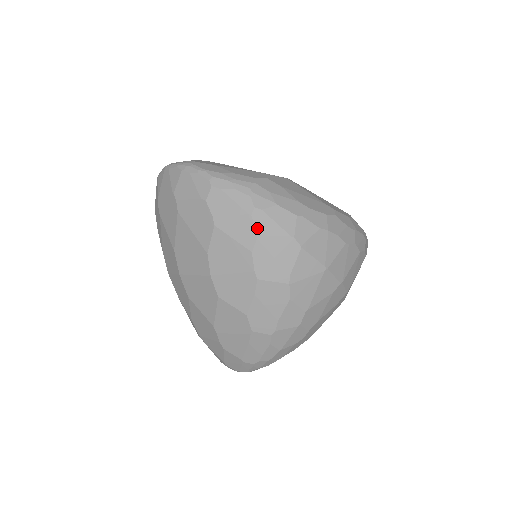
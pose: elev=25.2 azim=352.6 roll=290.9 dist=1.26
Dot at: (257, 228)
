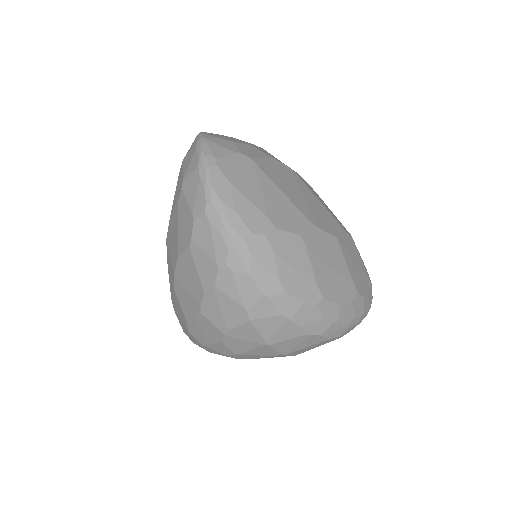
Dot at: (218, 281)
